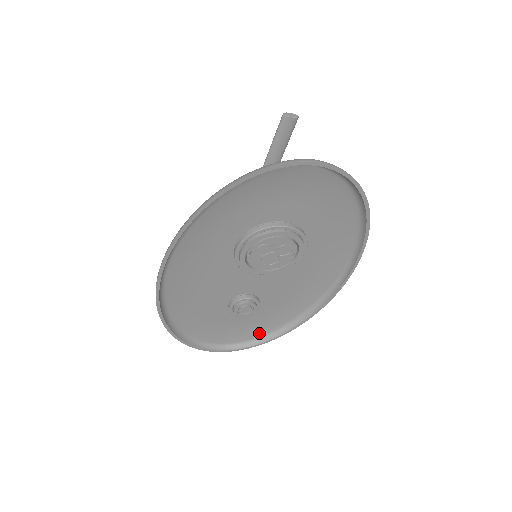
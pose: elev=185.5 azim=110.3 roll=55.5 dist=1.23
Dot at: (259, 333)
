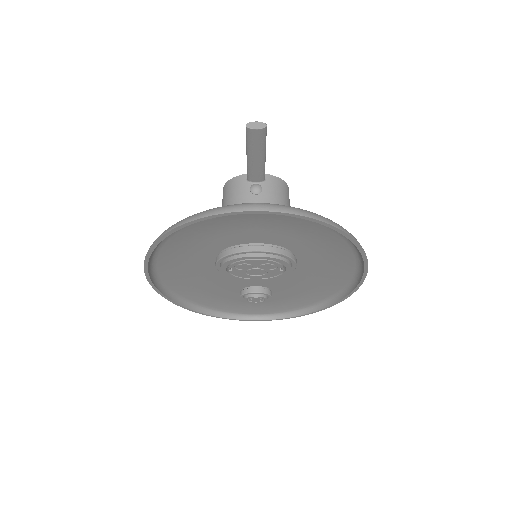
Dot at: (287, 309)
